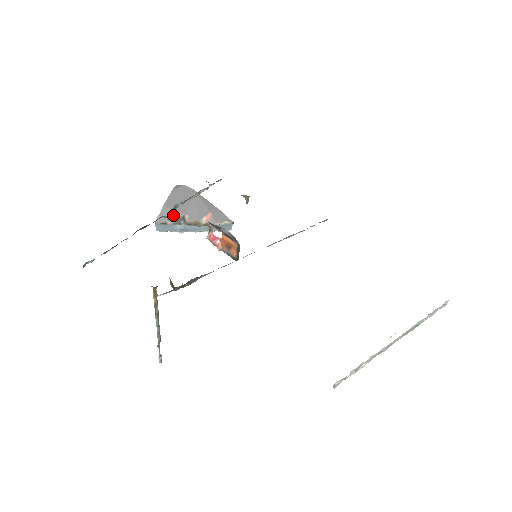
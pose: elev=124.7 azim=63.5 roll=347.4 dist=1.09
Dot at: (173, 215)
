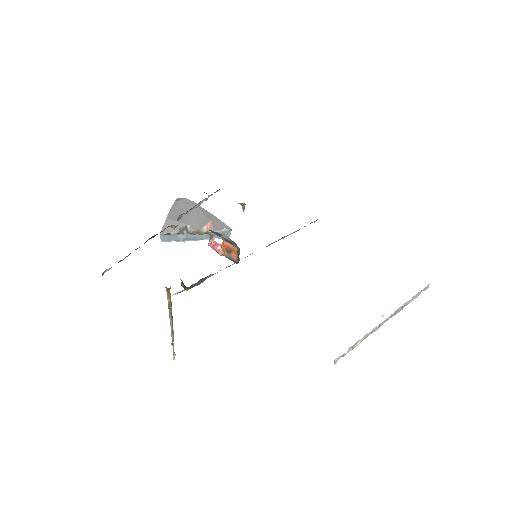
Dot at: occluded
